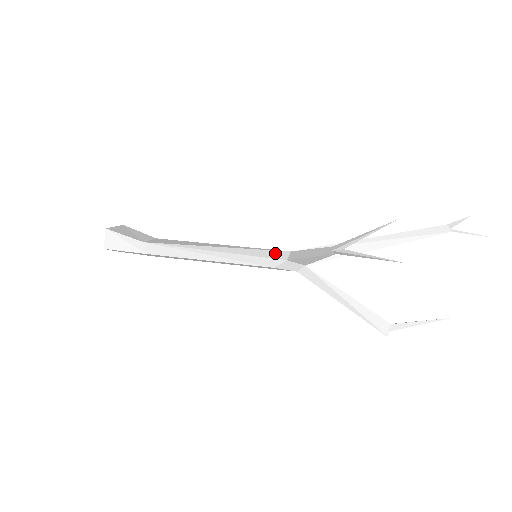
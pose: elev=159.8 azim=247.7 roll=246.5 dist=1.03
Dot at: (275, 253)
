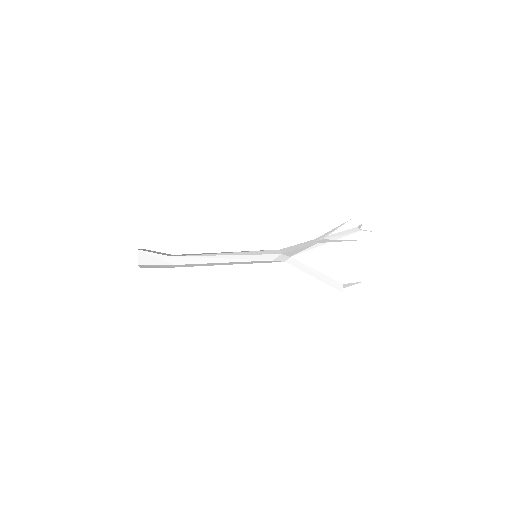
Dot at: (271, 251)
